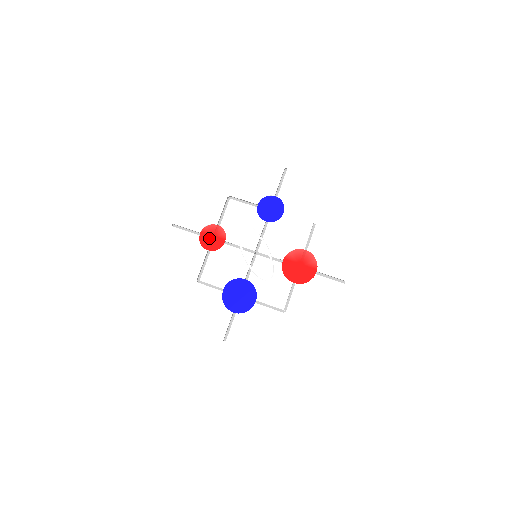
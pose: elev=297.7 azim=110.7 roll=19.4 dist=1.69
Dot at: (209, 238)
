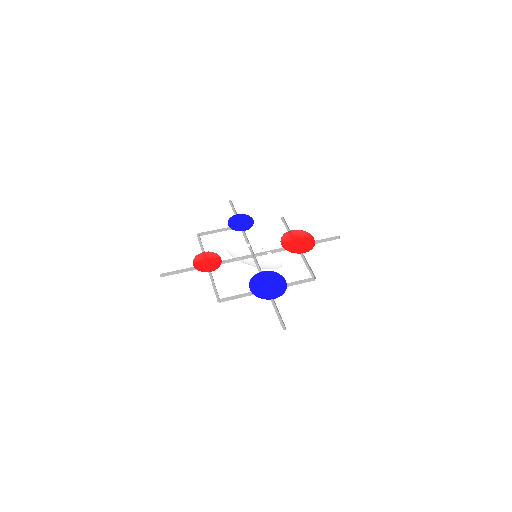
Dot at: (204, 264)
